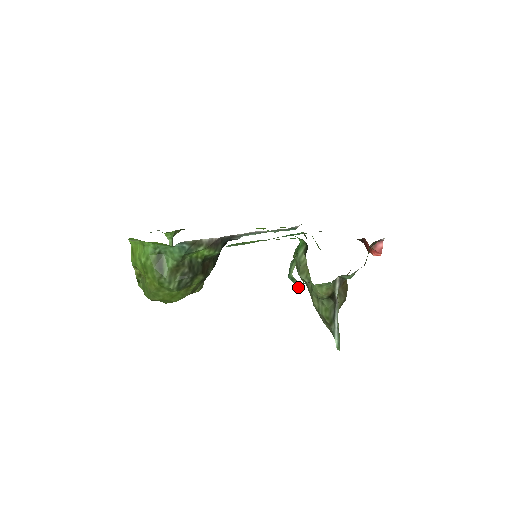
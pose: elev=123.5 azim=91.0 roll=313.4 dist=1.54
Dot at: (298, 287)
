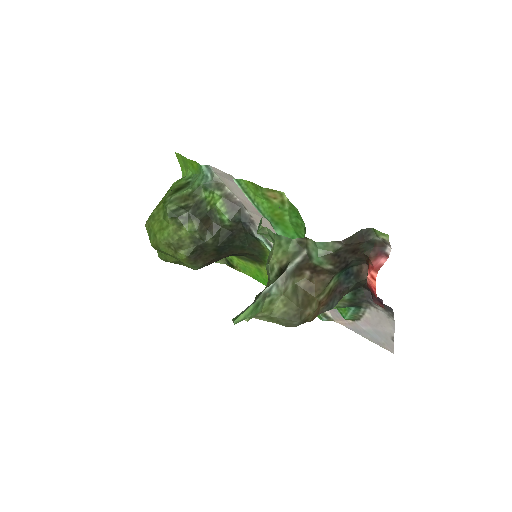
Dot at: (258, 232)
